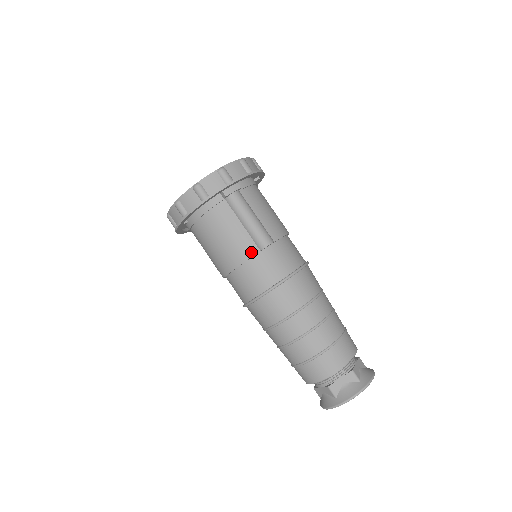
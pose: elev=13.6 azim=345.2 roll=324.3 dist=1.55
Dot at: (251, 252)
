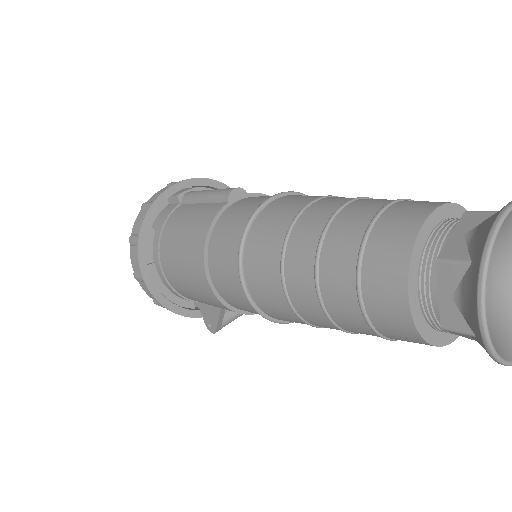
Dot at: (216, 210)
